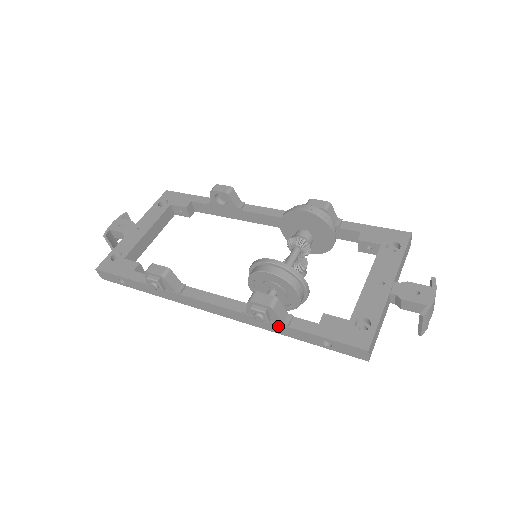
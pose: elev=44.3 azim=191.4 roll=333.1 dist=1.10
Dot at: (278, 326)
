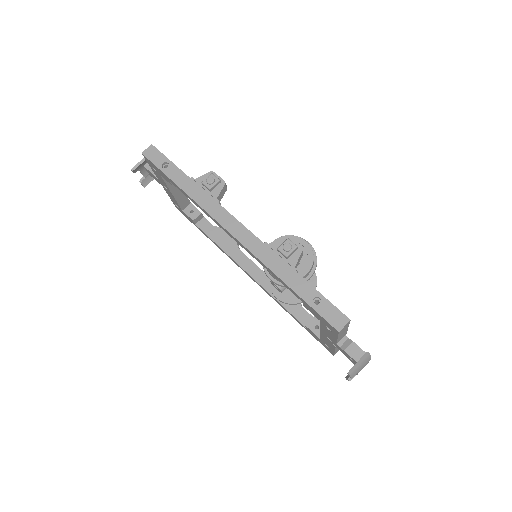
Dot at: (286, 268)
